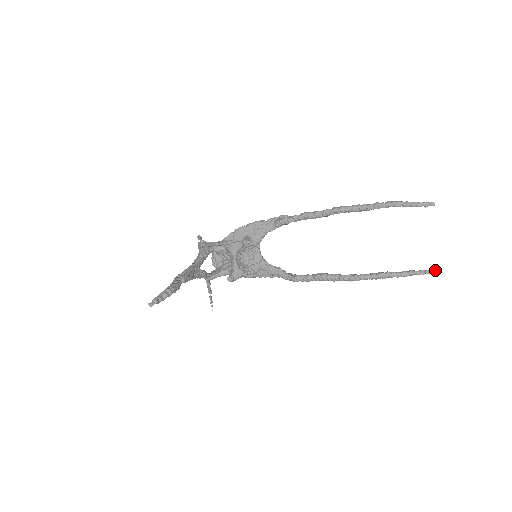
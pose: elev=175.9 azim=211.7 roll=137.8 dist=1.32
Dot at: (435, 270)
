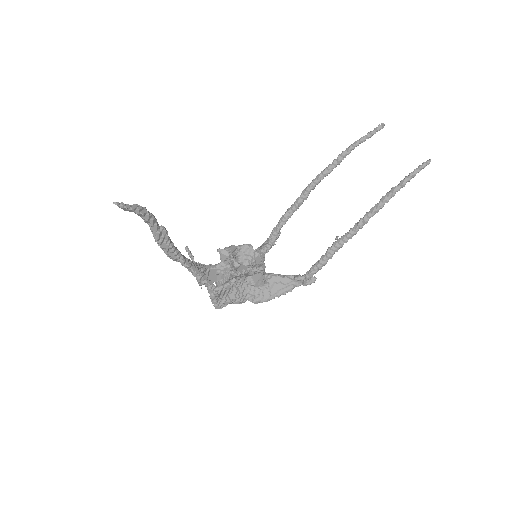
Dot at: (426, 161)
